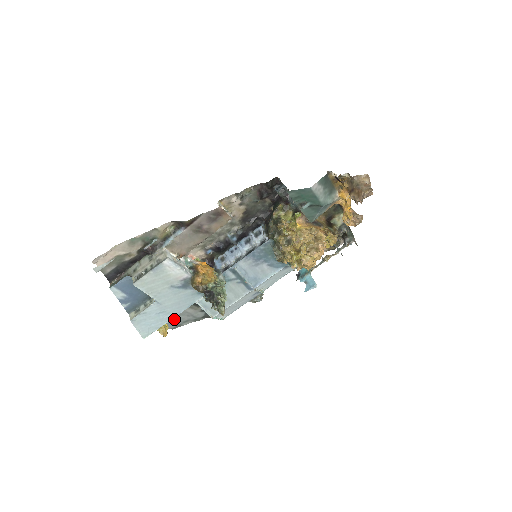
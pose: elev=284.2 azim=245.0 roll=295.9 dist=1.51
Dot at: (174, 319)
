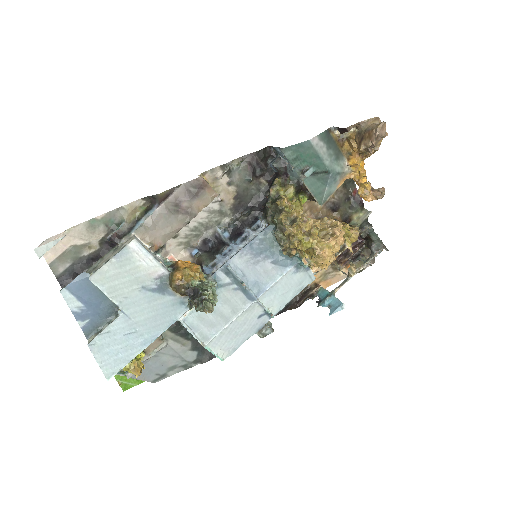
Dot at: (155, 362)
